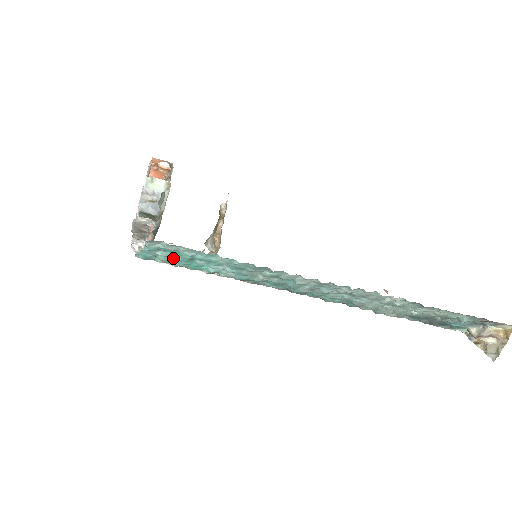
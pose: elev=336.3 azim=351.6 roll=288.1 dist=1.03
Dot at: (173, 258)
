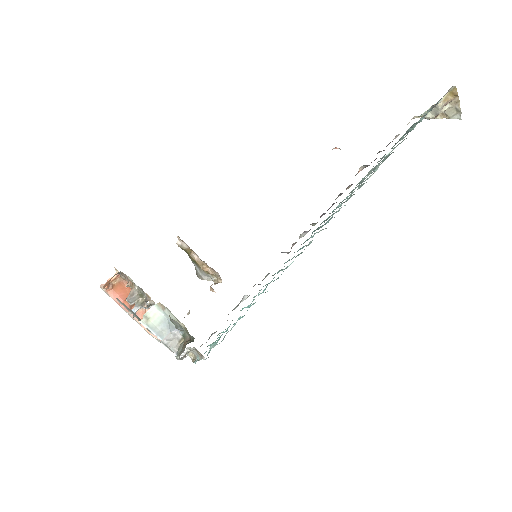
Dot at: occluded
